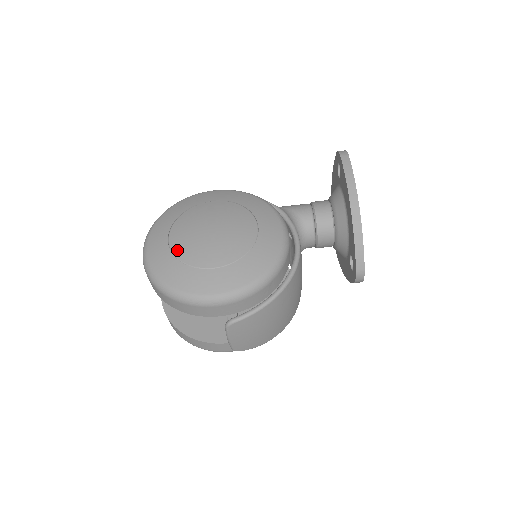
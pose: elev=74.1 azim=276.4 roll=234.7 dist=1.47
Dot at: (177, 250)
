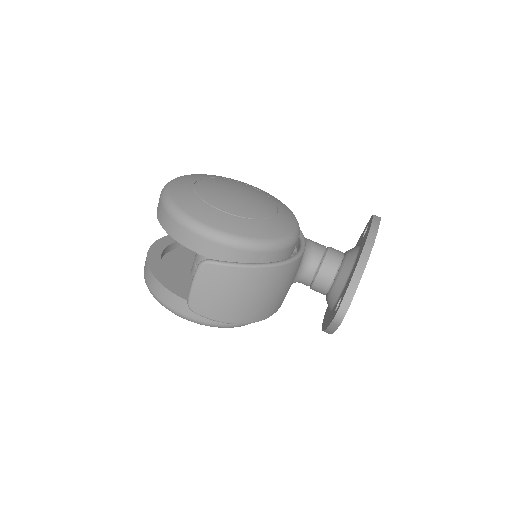
Dot at: (199, 188)
